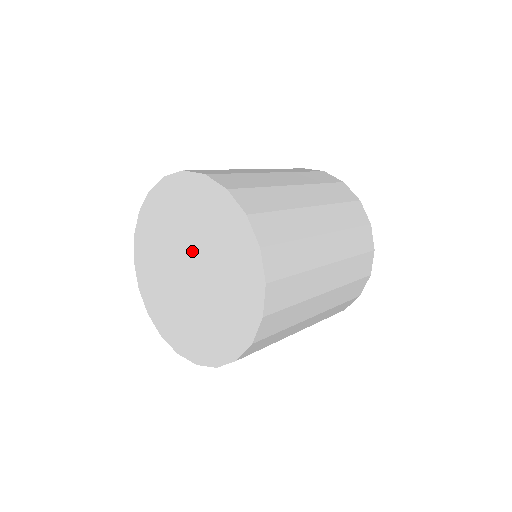
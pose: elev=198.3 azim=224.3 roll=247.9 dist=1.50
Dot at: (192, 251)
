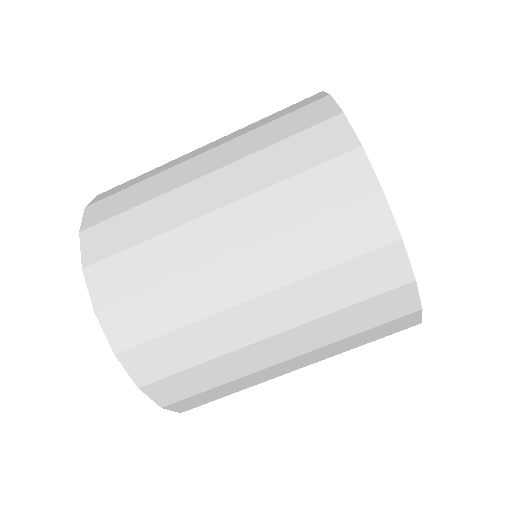
Dot at: occluded
